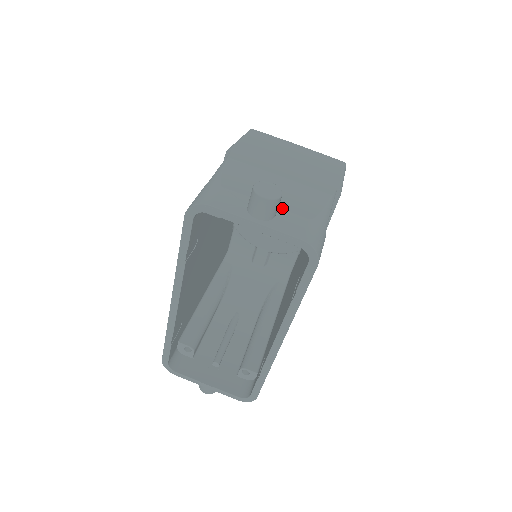
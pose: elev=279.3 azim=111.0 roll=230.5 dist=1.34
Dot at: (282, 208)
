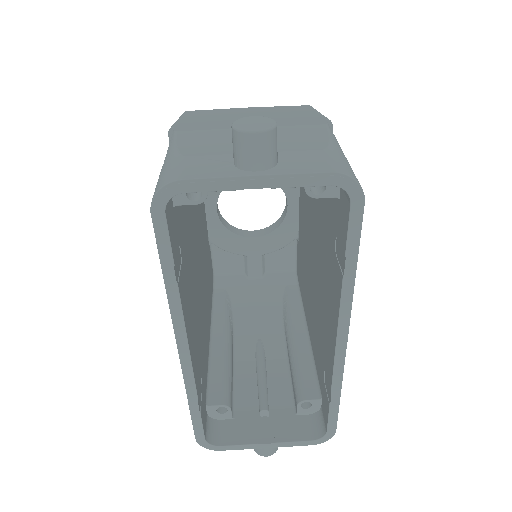
Dot at: (279, 151)
